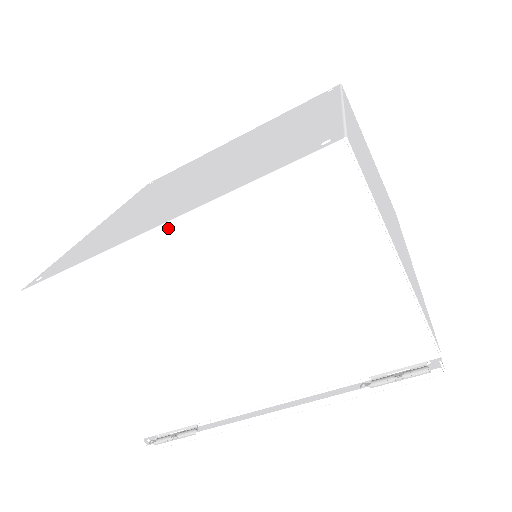
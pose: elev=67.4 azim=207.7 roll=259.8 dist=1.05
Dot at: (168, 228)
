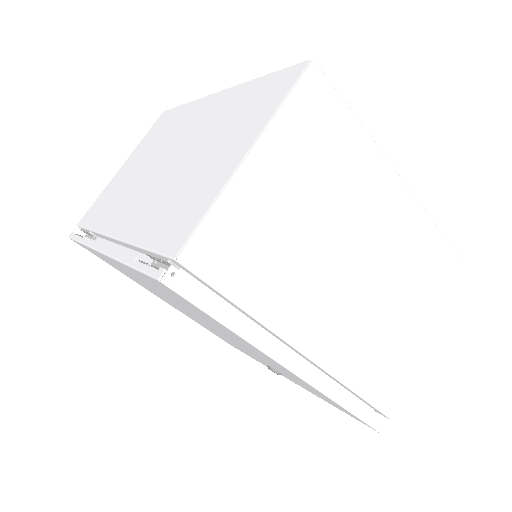
Dot at: (220, 93)
